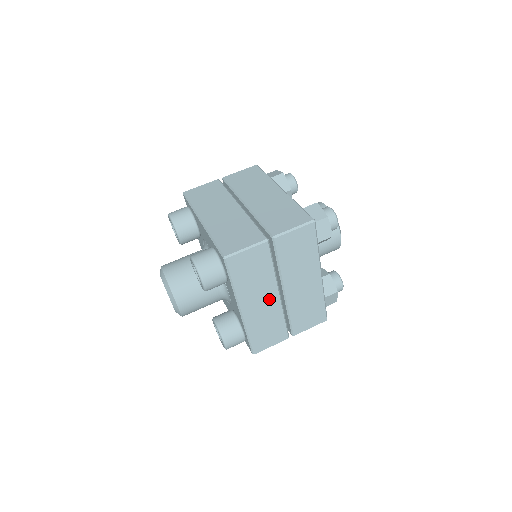
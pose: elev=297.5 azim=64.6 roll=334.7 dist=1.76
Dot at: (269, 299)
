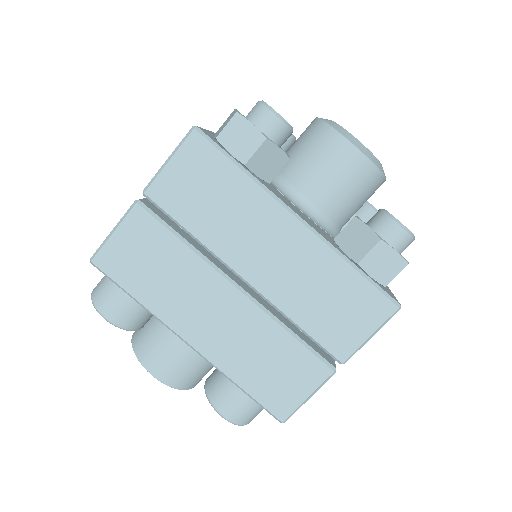
Dot at: occluded
